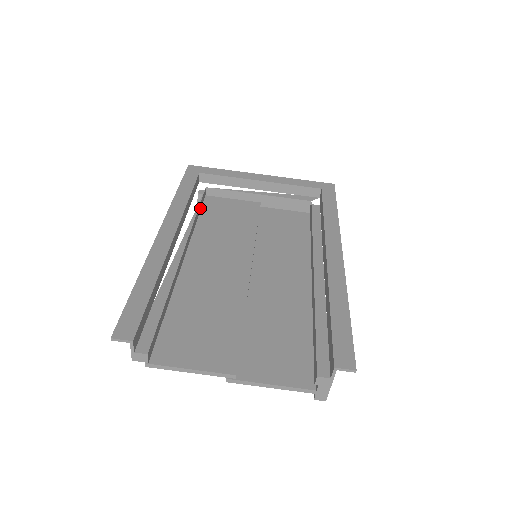
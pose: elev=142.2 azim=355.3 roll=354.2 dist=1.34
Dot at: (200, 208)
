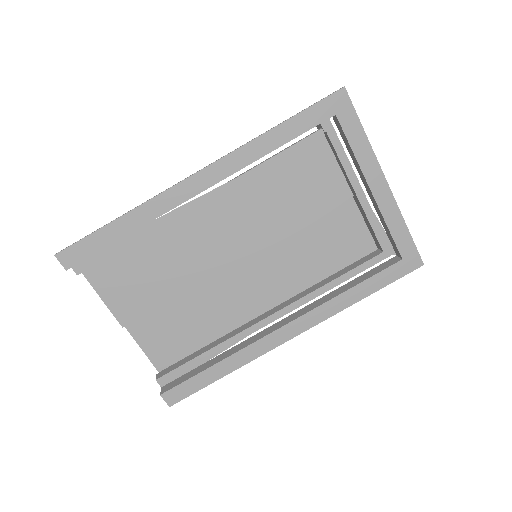
Dot at: occluded
